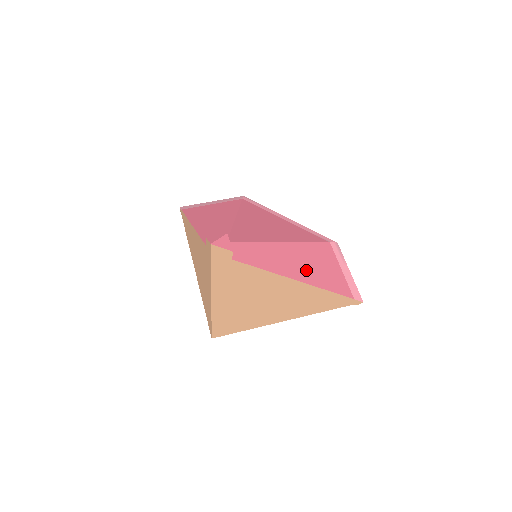
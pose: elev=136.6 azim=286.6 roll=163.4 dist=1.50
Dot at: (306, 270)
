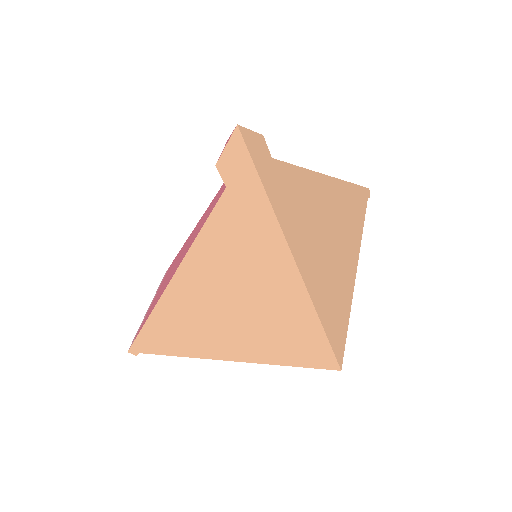
Dot at: occluded
